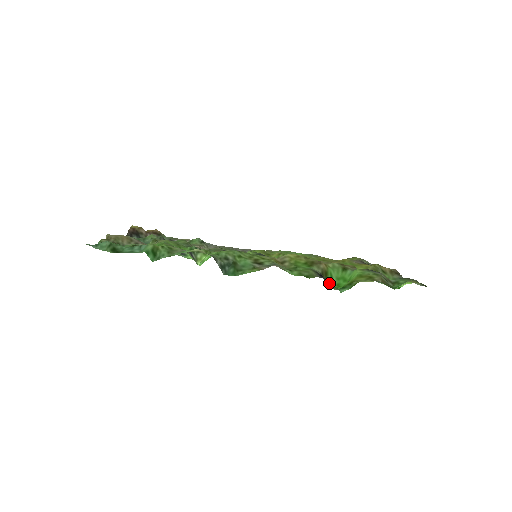
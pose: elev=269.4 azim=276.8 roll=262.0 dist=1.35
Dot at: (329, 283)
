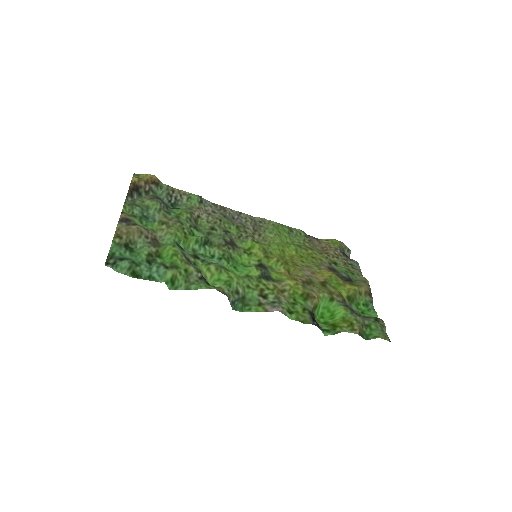
Dot at: (317, 324)
